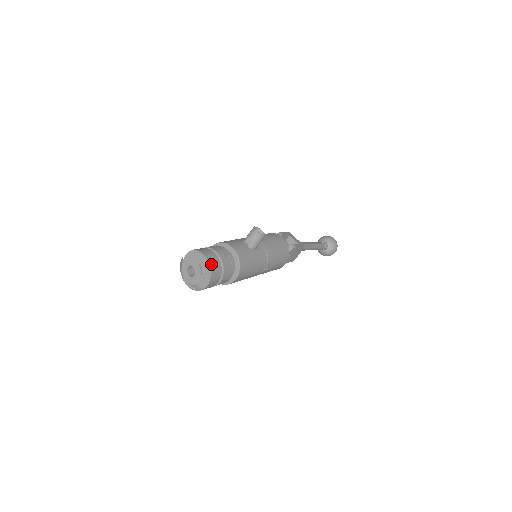
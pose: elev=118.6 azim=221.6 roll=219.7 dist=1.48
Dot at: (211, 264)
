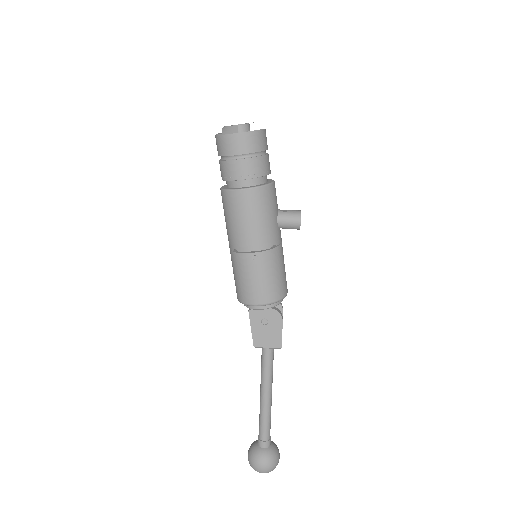
Dot at: (262, 133)
